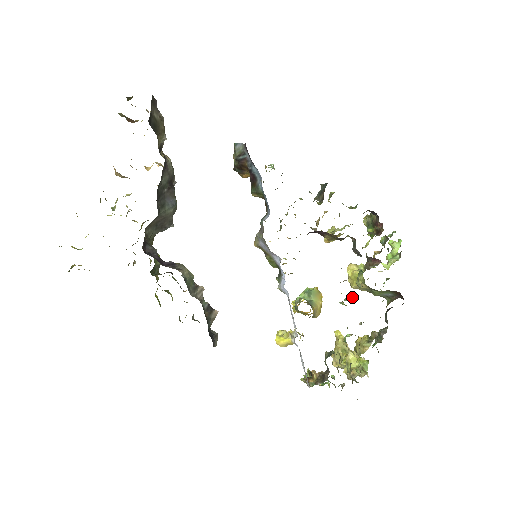
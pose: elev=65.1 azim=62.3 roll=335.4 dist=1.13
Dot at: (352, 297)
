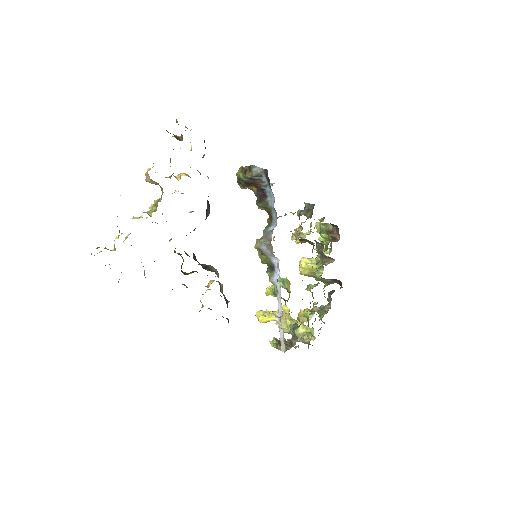
Dot at: (315, 285)
